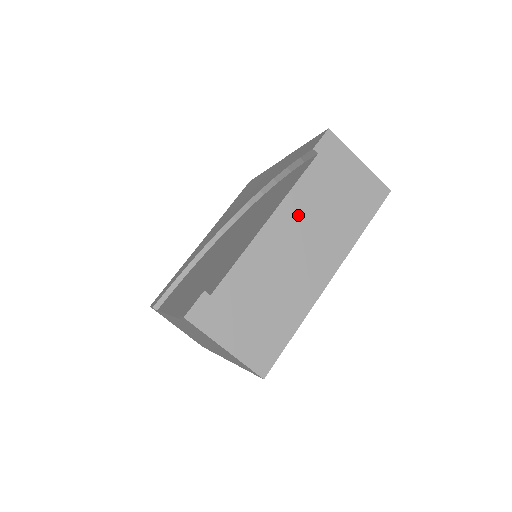
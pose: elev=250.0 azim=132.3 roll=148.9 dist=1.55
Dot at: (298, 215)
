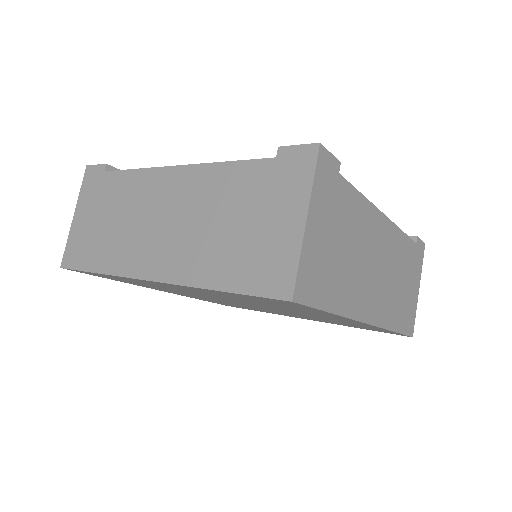
Dot at: (392, 248)
